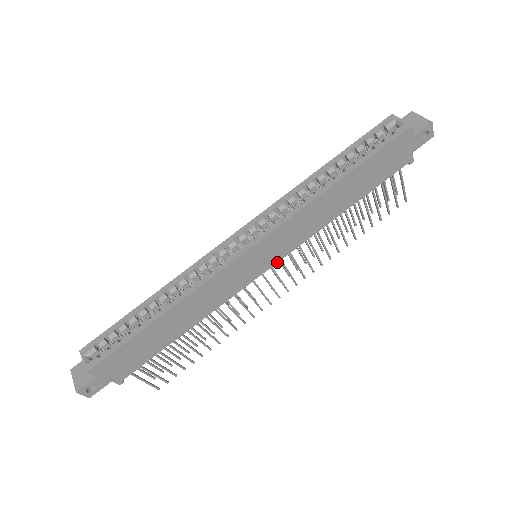
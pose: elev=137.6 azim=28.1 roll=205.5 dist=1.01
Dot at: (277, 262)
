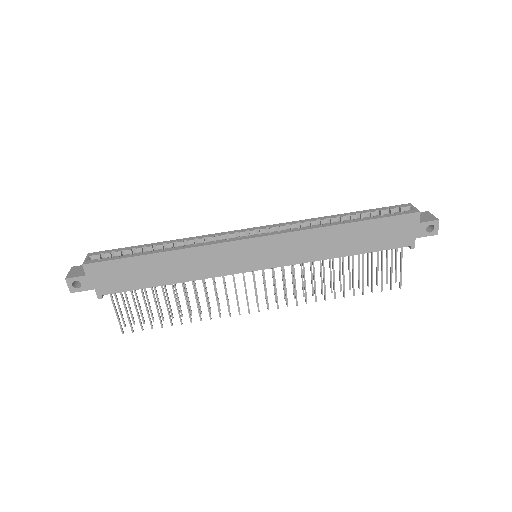
Dot at: (270, 268)
